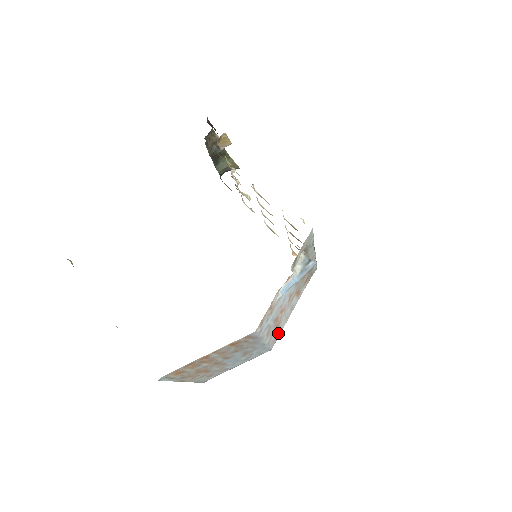
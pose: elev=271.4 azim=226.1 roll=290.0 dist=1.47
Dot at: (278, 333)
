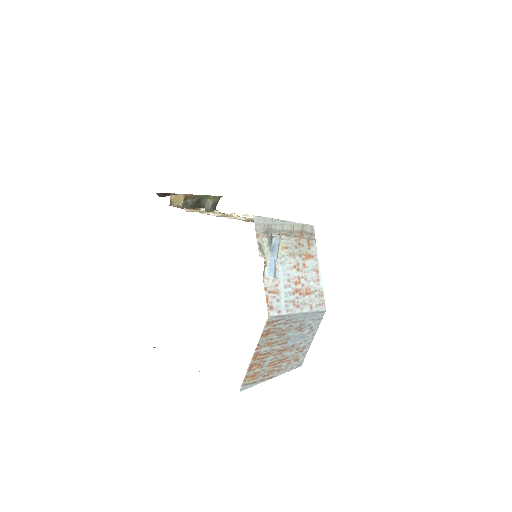
Dot at: (319, 295)
